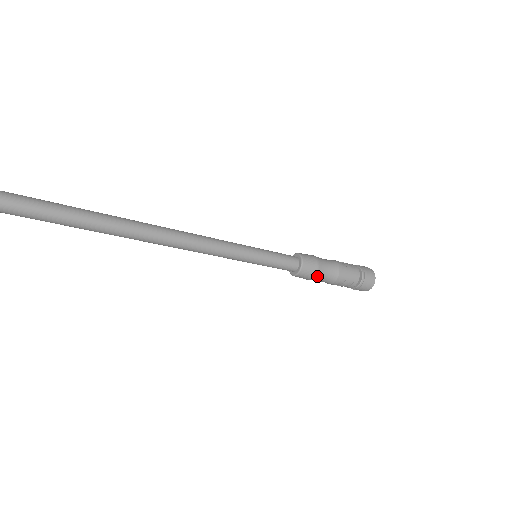
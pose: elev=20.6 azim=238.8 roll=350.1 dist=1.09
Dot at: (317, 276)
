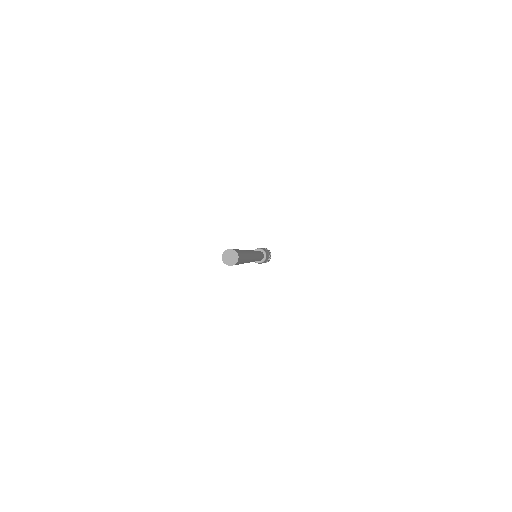
Dot at: (267, 258)
